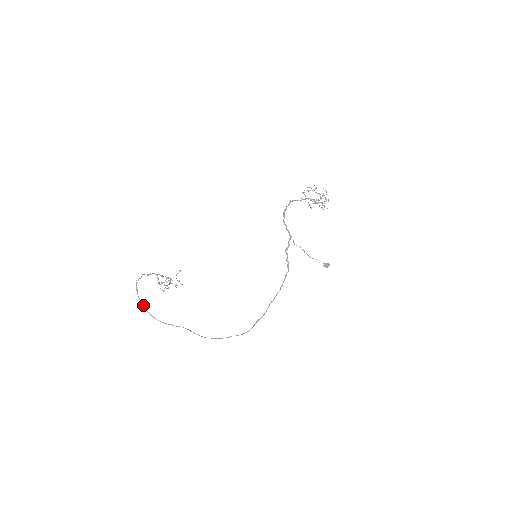
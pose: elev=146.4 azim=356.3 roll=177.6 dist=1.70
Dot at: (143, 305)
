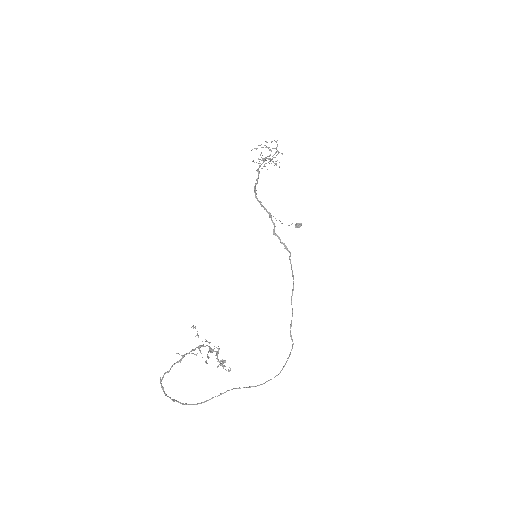
Dot at: (174, 400)
